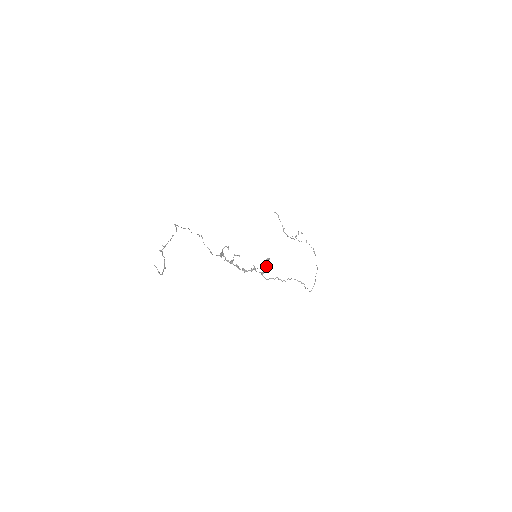
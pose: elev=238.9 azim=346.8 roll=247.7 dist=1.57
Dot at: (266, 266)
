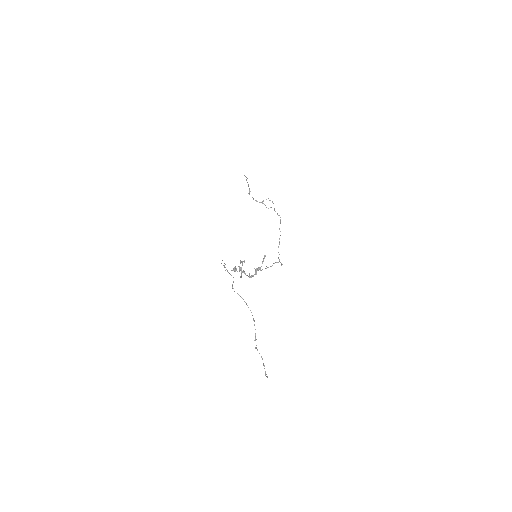
Dot at: (262, 262)
